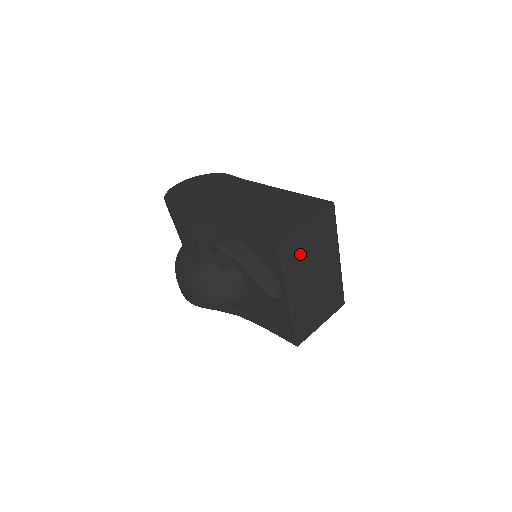
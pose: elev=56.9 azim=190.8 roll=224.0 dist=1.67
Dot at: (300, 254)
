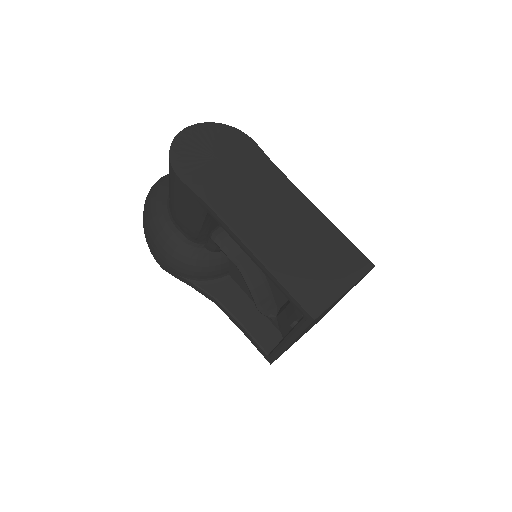
Dot at: (322, 314)
